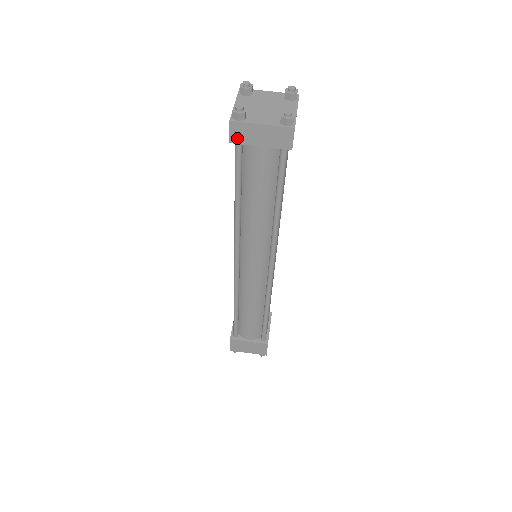
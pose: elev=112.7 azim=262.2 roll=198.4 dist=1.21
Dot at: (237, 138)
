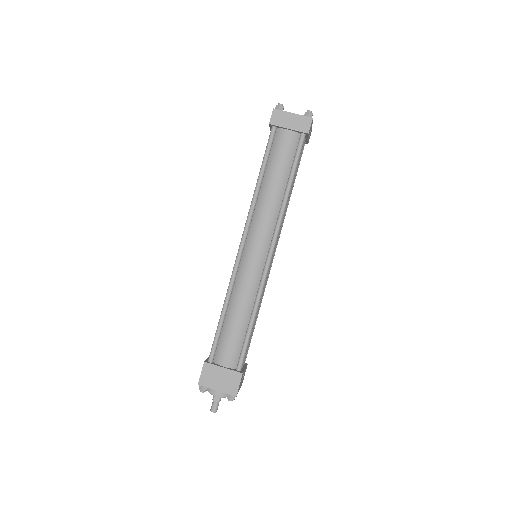
Dot at: (275, 121)
